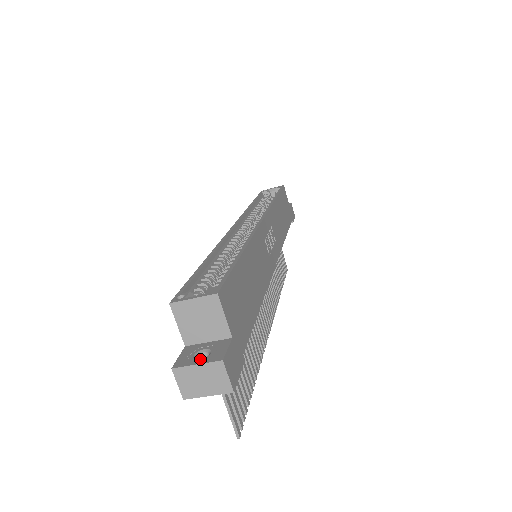
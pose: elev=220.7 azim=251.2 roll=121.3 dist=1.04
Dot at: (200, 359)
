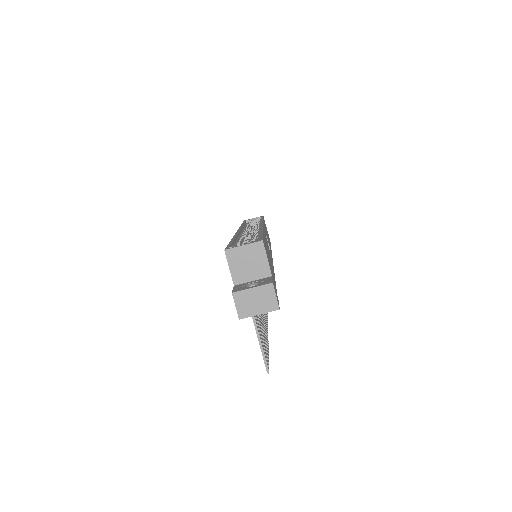
Dot at: (253, 286)
